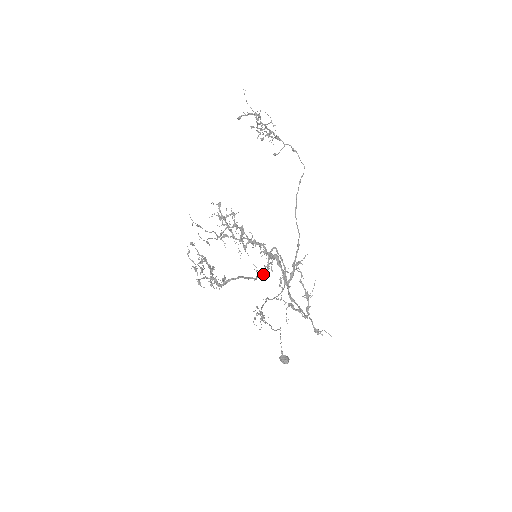
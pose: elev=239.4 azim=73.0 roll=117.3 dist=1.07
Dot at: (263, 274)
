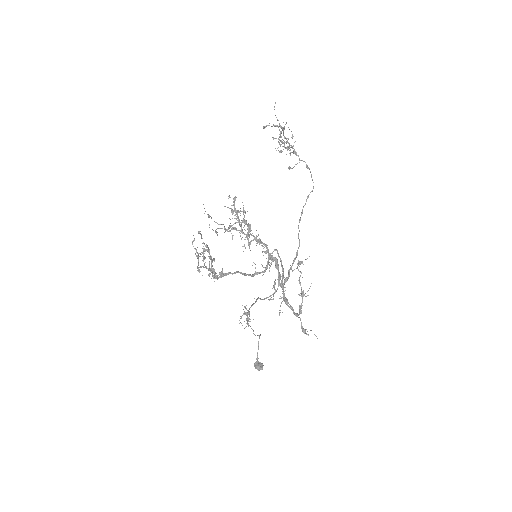
Dot at: (261, 272)
